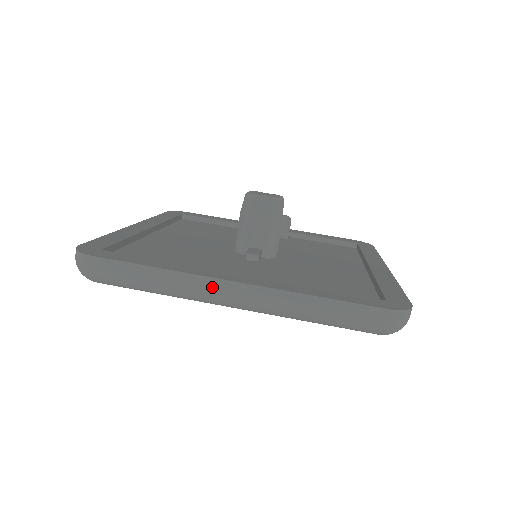
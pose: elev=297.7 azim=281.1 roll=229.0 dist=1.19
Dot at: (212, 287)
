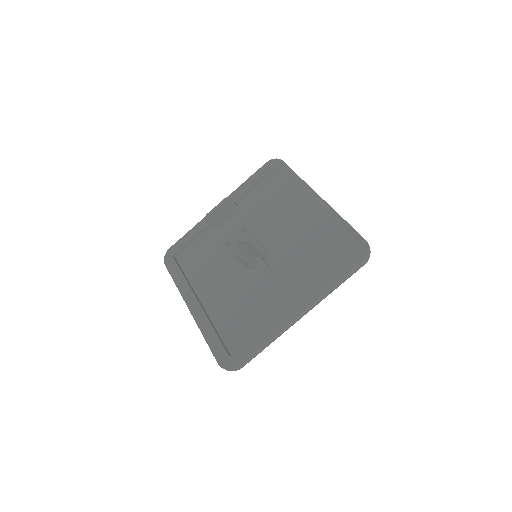
Dot at: (292, 324)
